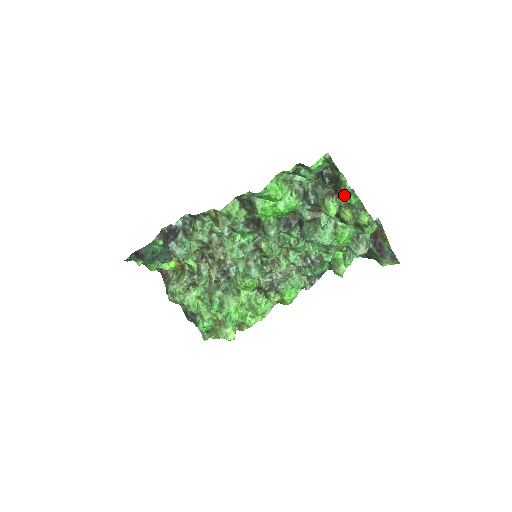
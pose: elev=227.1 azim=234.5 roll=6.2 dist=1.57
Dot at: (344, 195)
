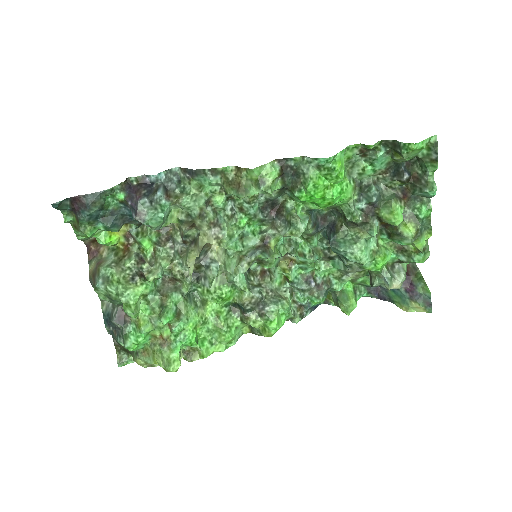
Dot at: (414, 203)
